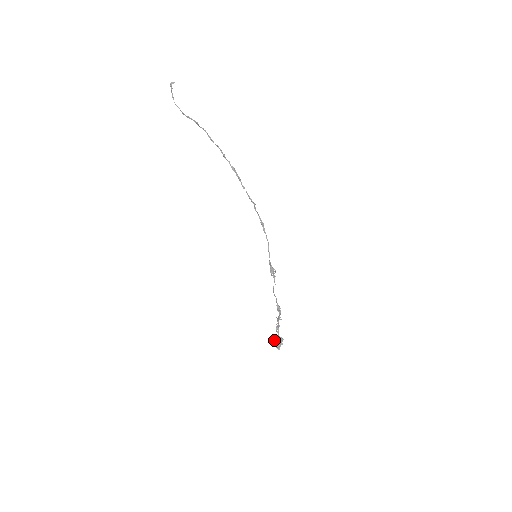
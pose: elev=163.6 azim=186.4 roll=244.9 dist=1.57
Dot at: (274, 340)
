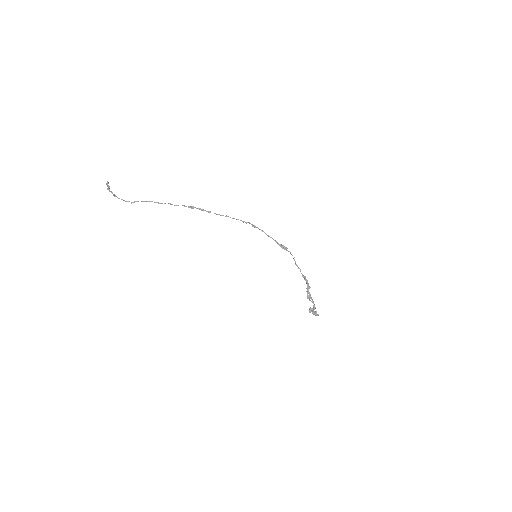
Dot at: (310, 310)
